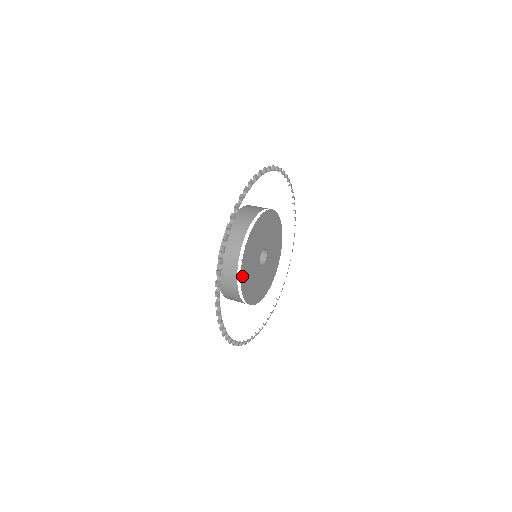
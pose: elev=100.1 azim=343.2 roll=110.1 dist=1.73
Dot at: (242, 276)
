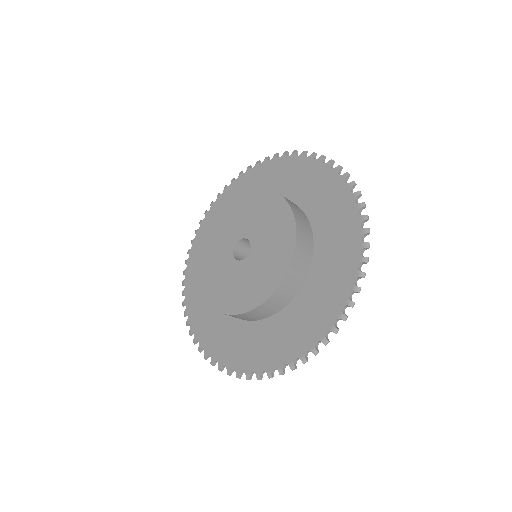
Dot at: occluded
